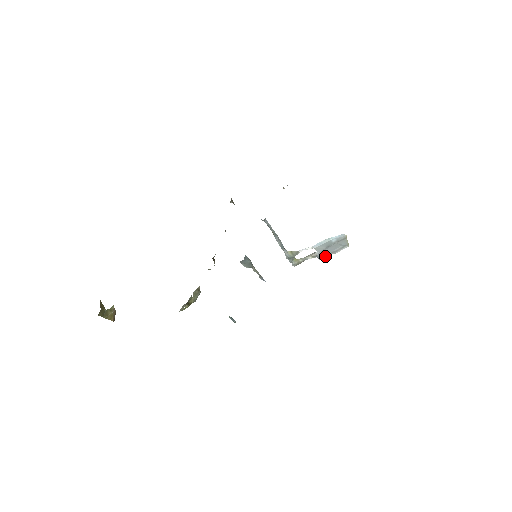
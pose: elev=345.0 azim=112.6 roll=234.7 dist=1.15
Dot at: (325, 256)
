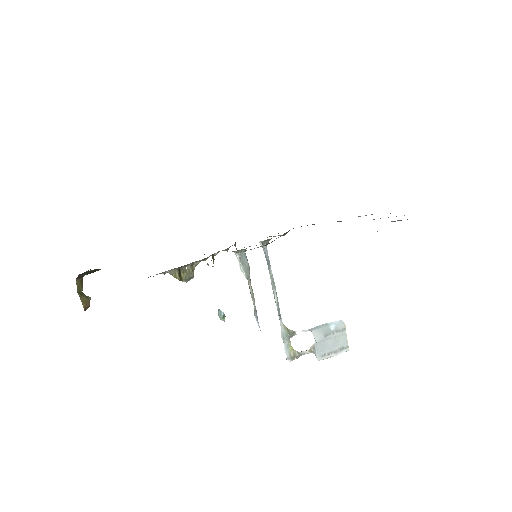
Dot at: (323, 356)
